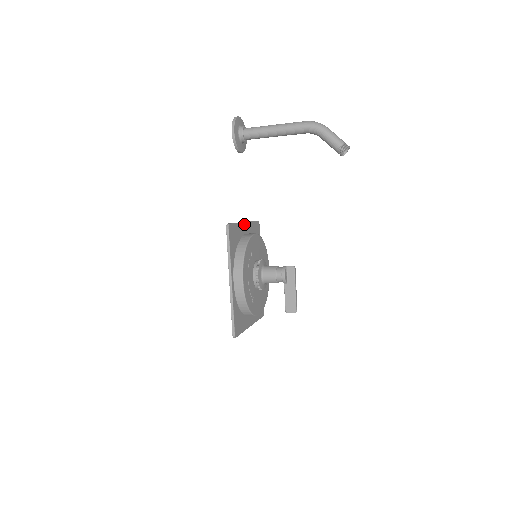
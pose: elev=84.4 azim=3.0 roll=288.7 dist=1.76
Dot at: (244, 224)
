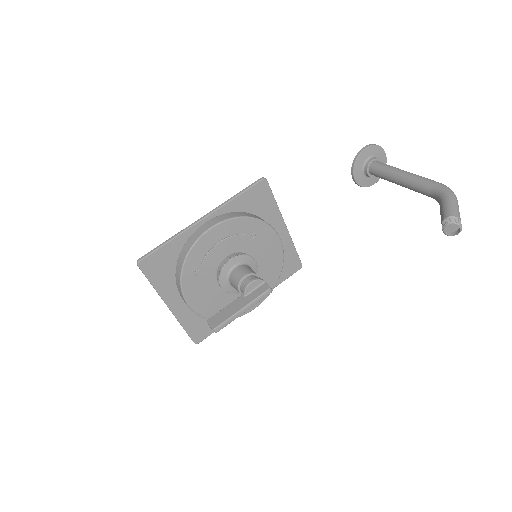
Dot at: (283, 224)
